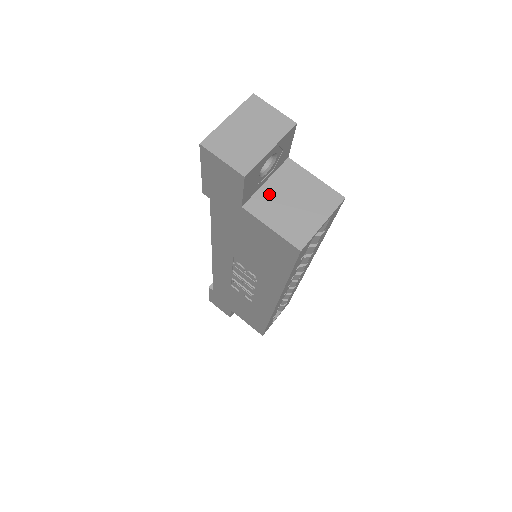
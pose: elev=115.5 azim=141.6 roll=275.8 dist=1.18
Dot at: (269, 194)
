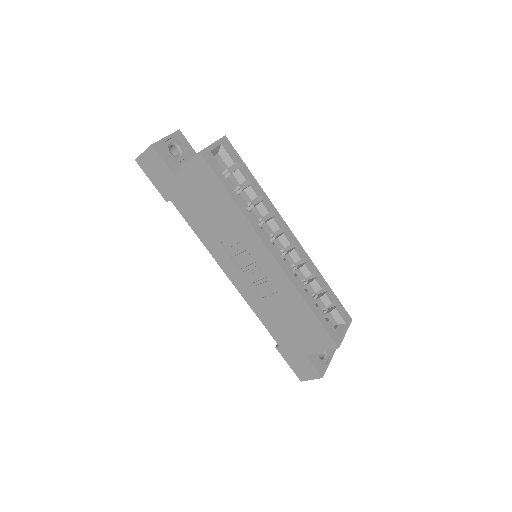
Dot at: occluded
